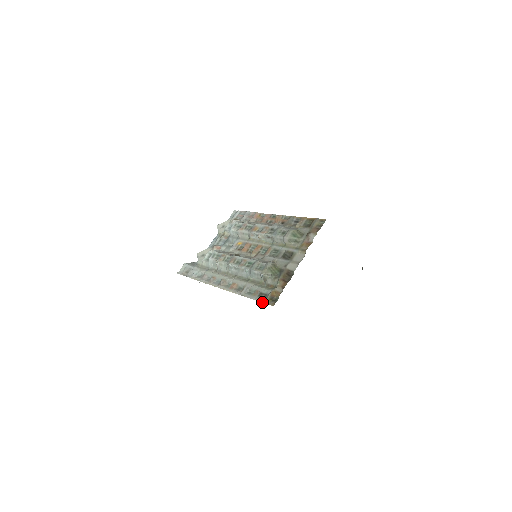
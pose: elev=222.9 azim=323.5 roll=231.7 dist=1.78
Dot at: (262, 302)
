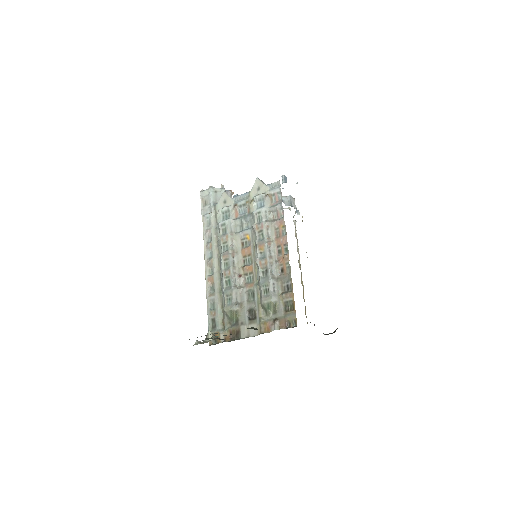
Dot at: (208, 329)
